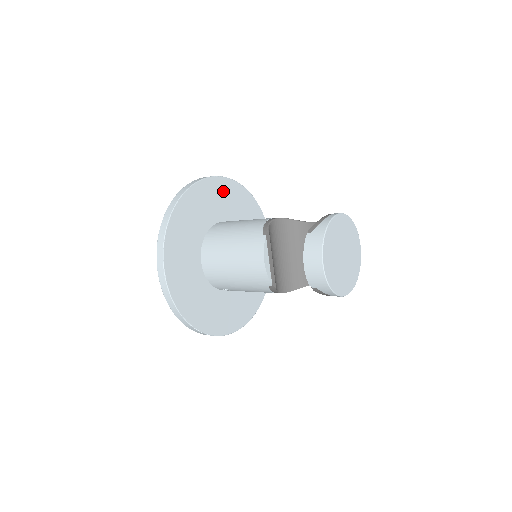
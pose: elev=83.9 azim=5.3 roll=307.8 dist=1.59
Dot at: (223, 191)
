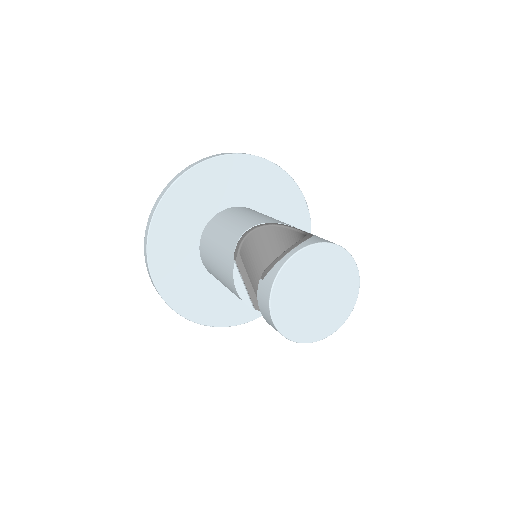
Dot at: (218, 174)
